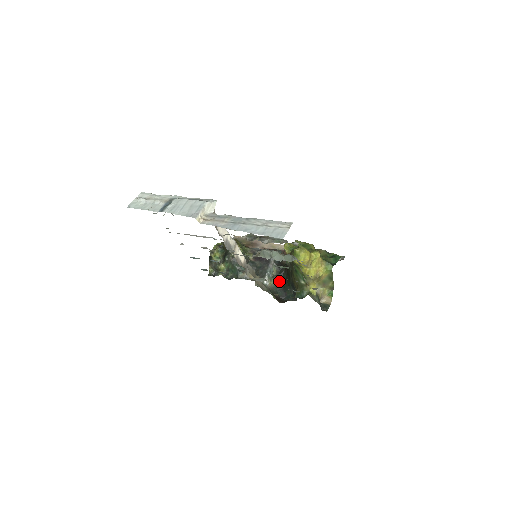
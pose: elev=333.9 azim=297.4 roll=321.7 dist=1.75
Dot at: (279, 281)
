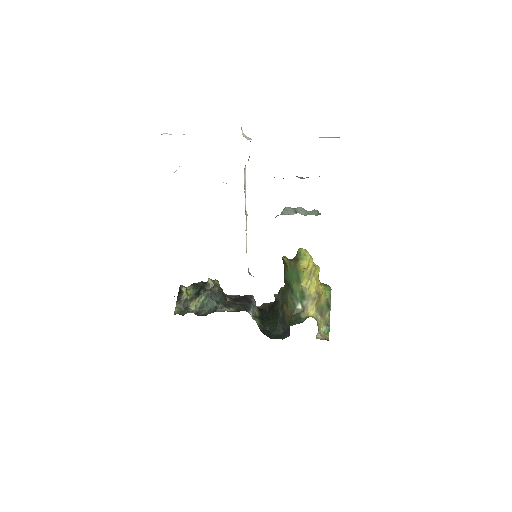
Dot at: (263, 322)
